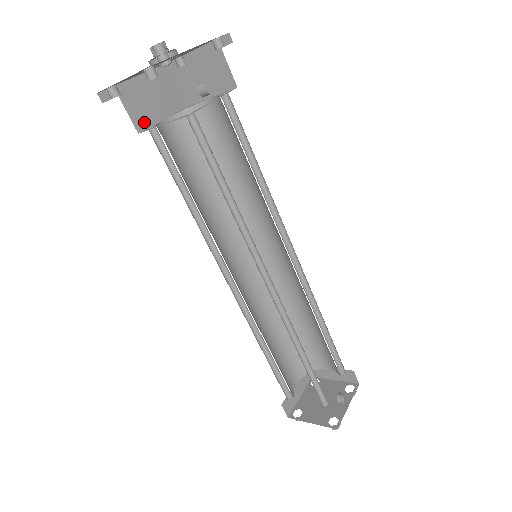
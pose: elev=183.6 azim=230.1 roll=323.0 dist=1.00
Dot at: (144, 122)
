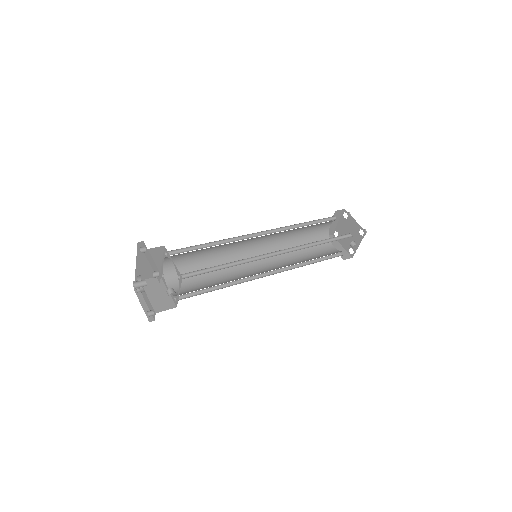
Dot at: occluded
